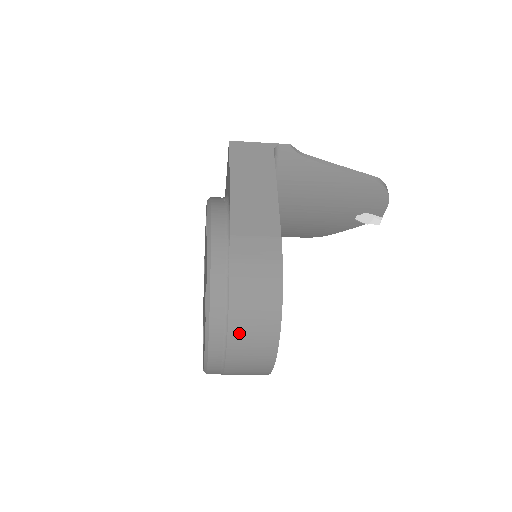
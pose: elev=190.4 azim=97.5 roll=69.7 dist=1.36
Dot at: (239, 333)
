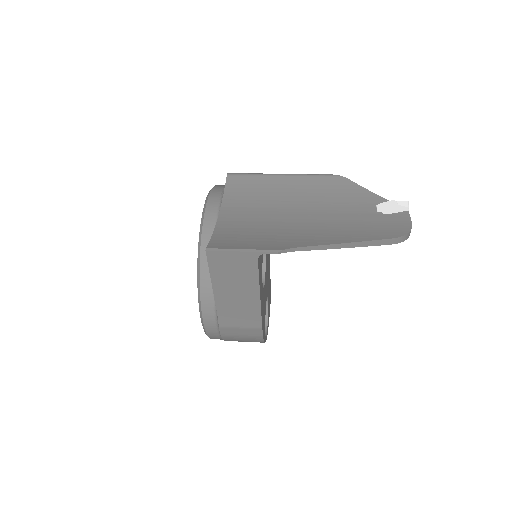
Dot at: occluded
